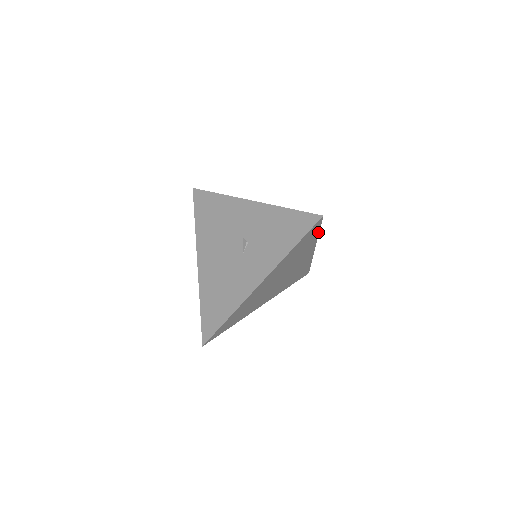
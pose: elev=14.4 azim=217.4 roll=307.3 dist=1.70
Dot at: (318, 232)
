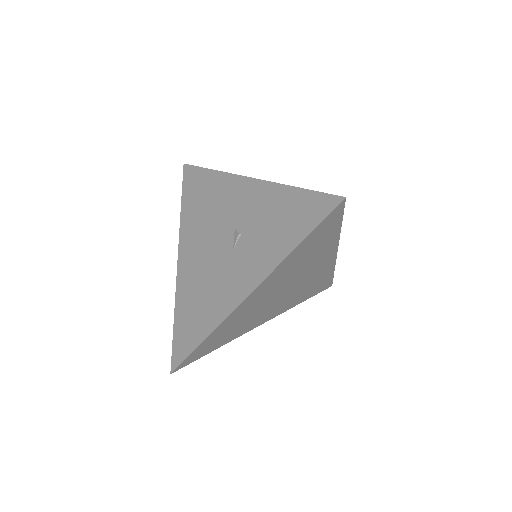
Dot at: (340, 225)
